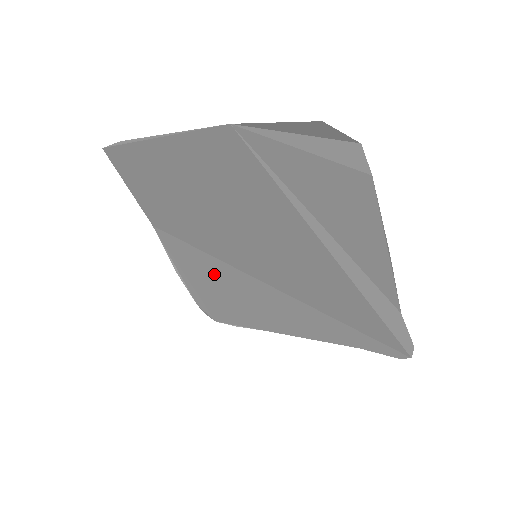
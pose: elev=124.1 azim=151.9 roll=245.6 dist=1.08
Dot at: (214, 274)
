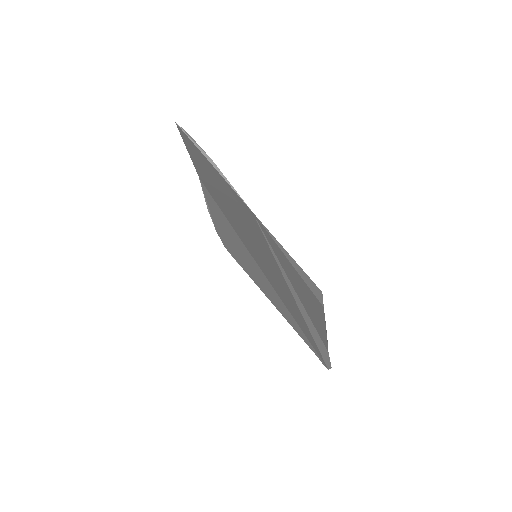
Dot at: (230, 233)
